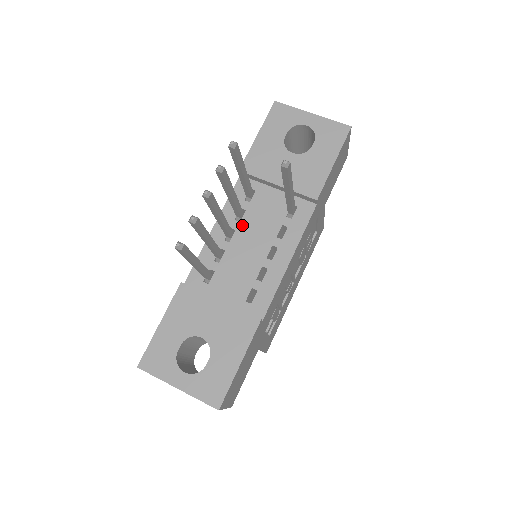
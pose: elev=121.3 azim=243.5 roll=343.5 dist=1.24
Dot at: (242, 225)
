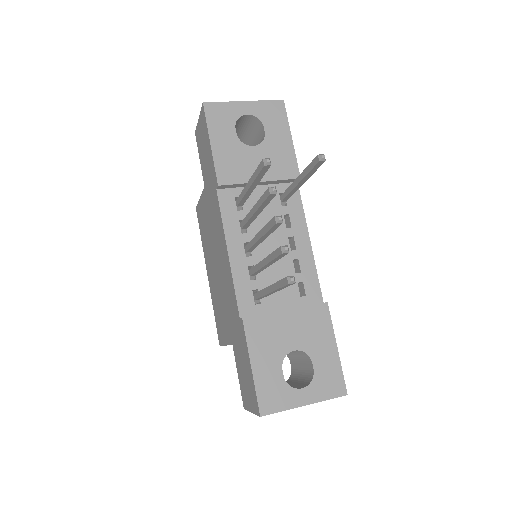
Dot at: (251, 234)
